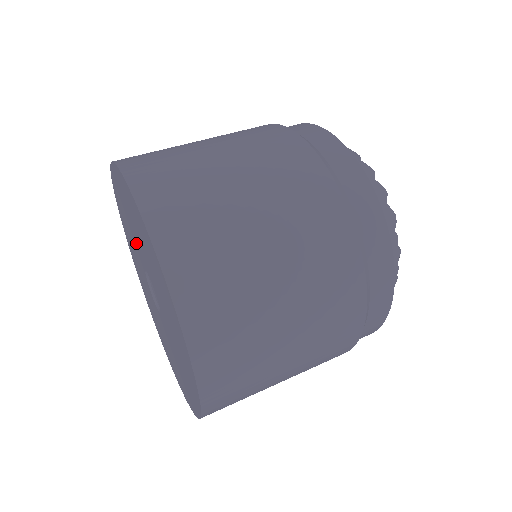
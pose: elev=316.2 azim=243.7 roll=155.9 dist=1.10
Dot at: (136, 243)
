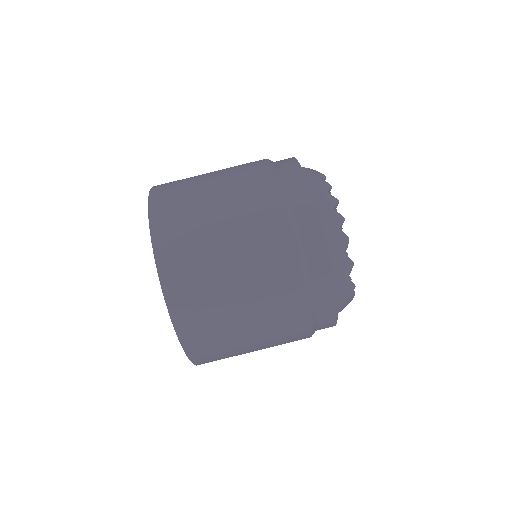
Dot at: occluded
